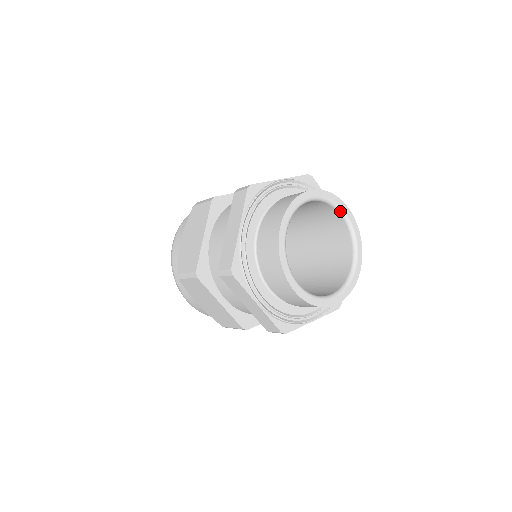
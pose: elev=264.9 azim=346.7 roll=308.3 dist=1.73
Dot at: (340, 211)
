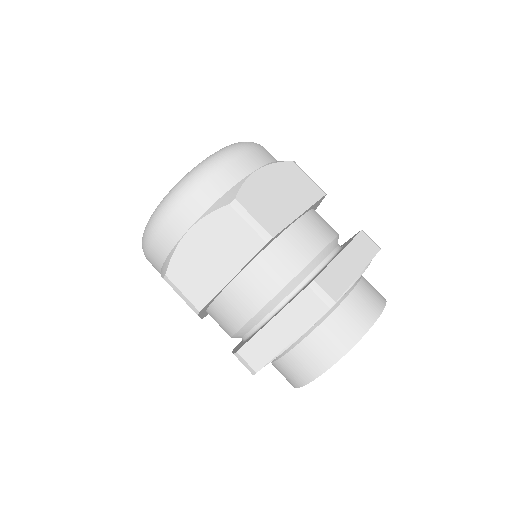
Dot at: occluded
